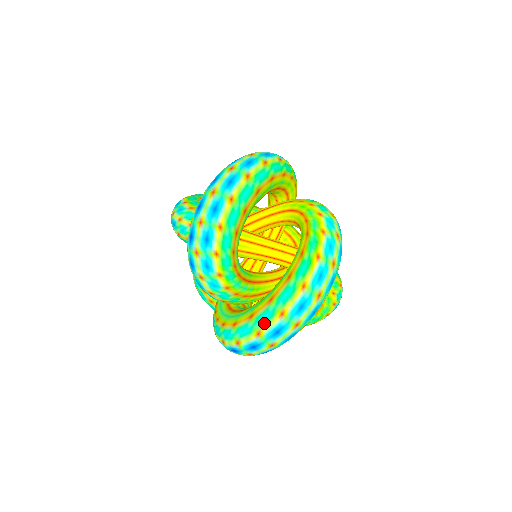
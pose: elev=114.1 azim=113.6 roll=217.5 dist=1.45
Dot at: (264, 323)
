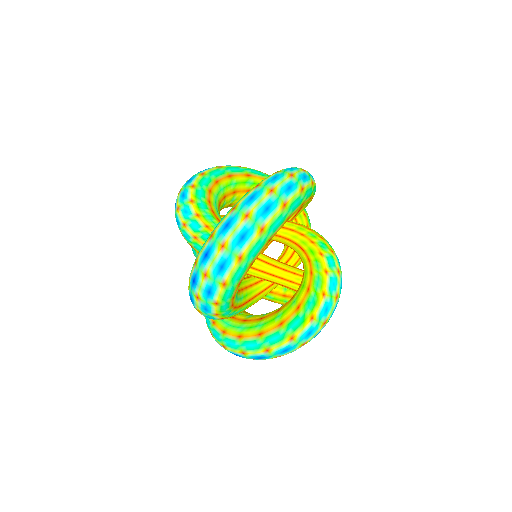
Dot at: (250, 349)
